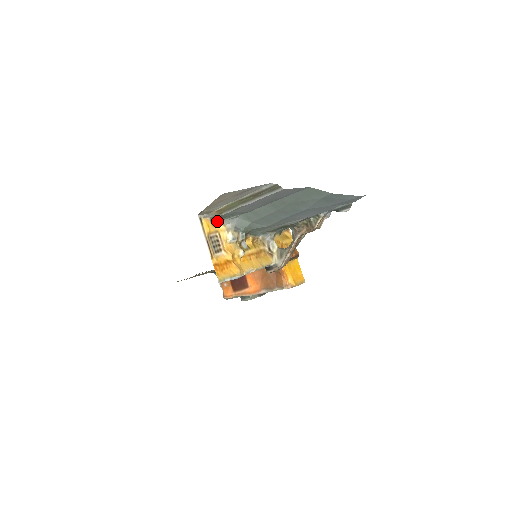
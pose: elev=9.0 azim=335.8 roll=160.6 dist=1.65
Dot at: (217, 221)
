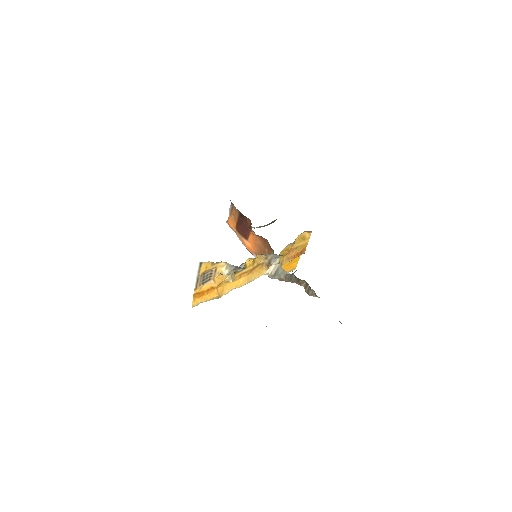
Dot at: occluded
